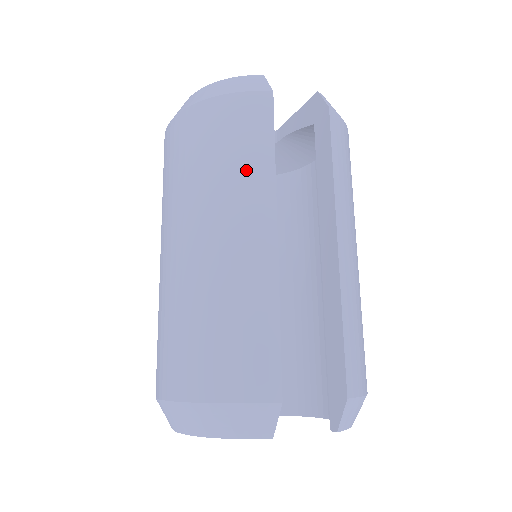
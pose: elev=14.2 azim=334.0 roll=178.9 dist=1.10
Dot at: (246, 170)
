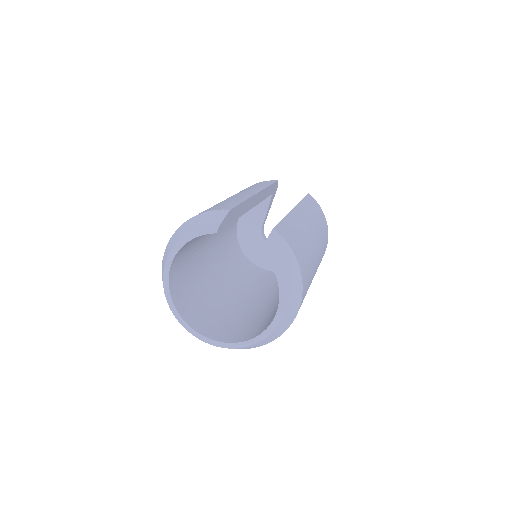
Dot at: occluded
